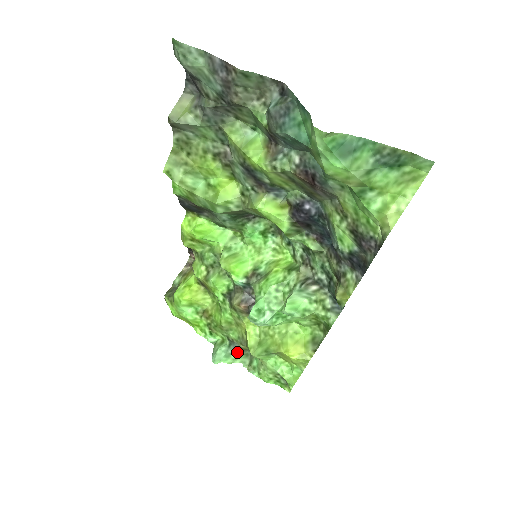
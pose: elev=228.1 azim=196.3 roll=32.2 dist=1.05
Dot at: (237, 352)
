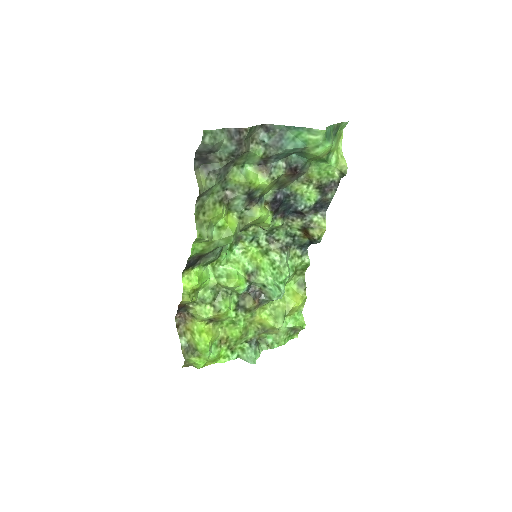
Dot at: (257, 345)
